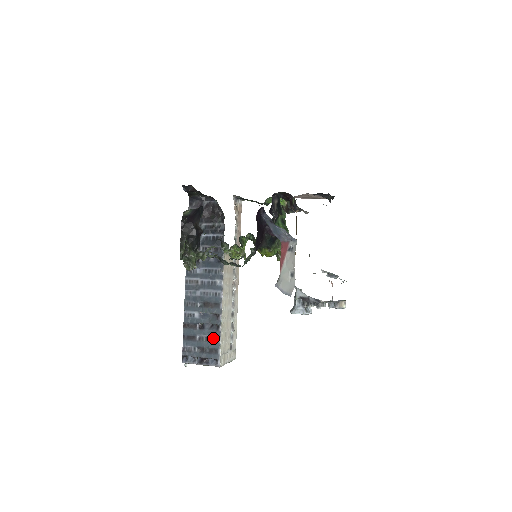
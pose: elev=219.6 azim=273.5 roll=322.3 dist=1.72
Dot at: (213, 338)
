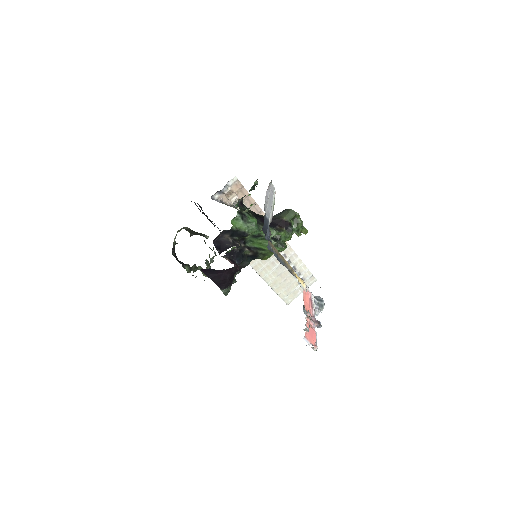
Dot at: occluded
